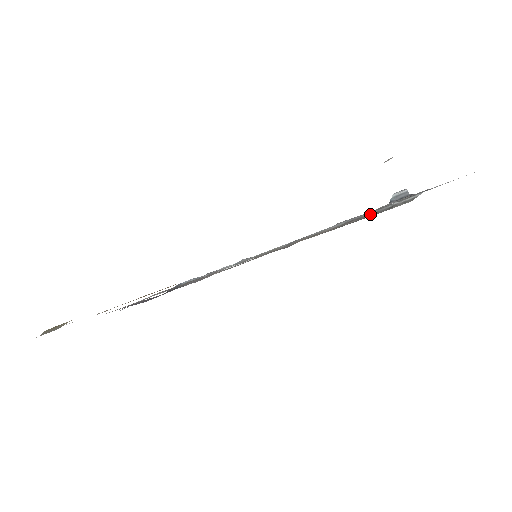
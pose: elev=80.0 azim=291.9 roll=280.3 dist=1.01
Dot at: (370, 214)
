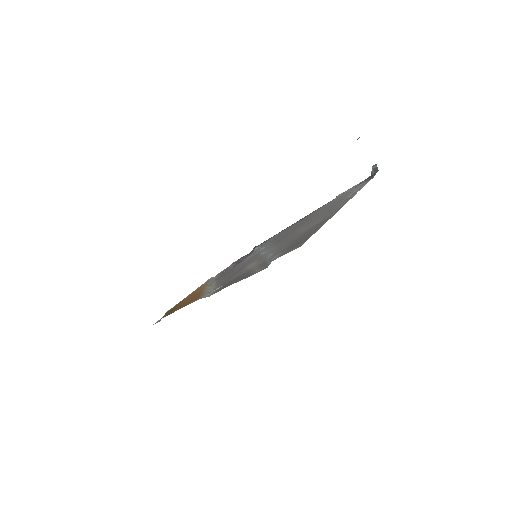
Dot at: (265, 262)
